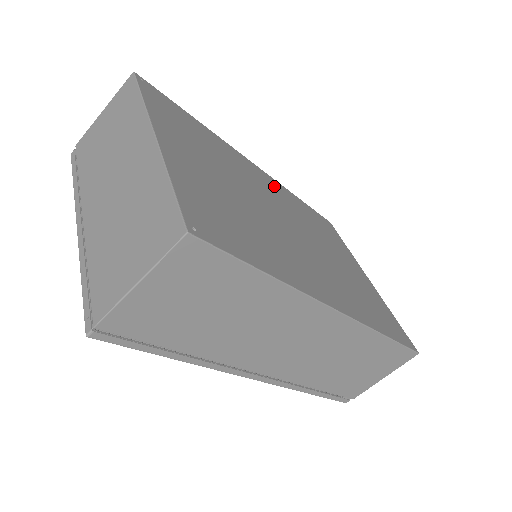
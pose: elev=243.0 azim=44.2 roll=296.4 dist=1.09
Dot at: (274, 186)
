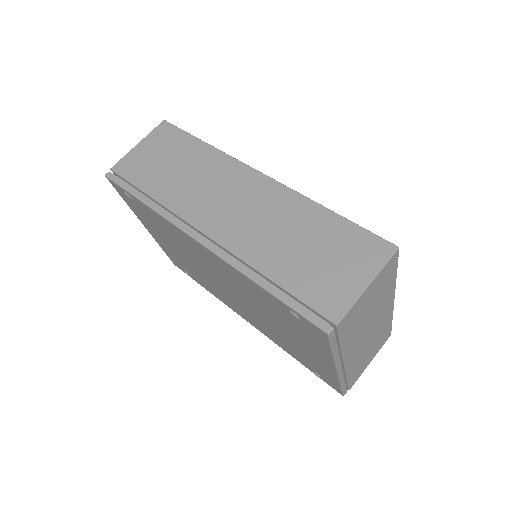
Dot at: occluded
